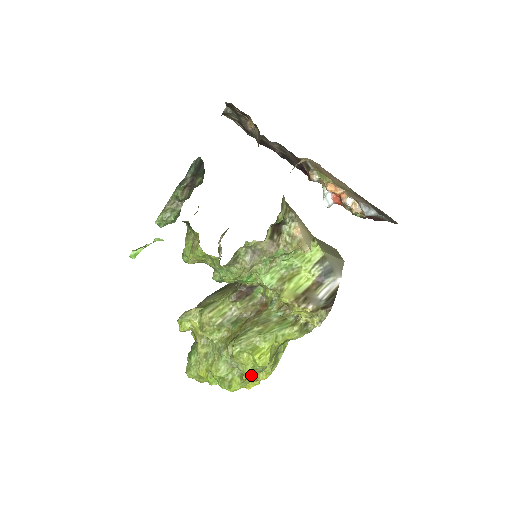
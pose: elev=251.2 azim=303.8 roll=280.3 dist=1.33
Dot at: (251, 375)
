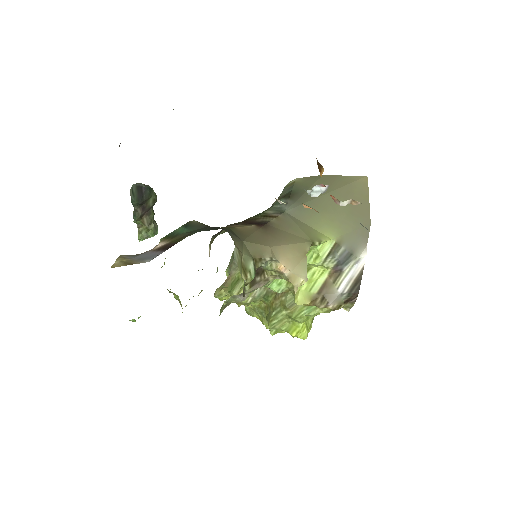
Dot at: occluded
